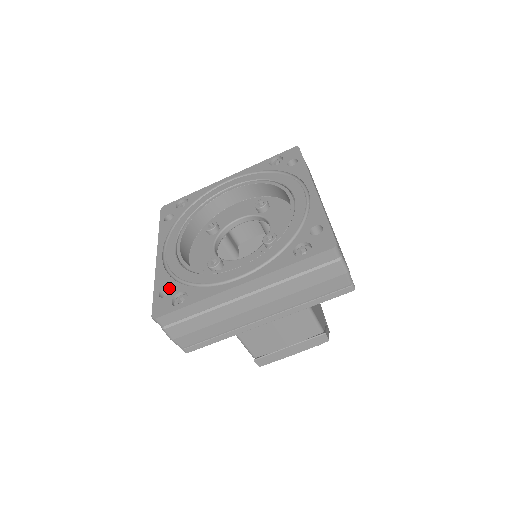
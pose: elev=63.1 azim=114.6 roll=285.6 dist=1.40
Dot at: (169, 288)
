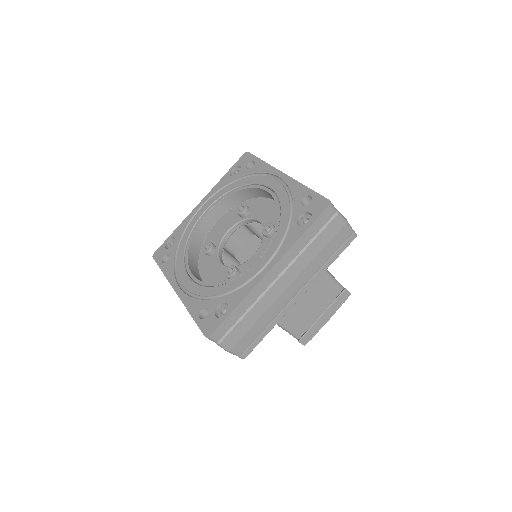
Dot at: (205, 308)
